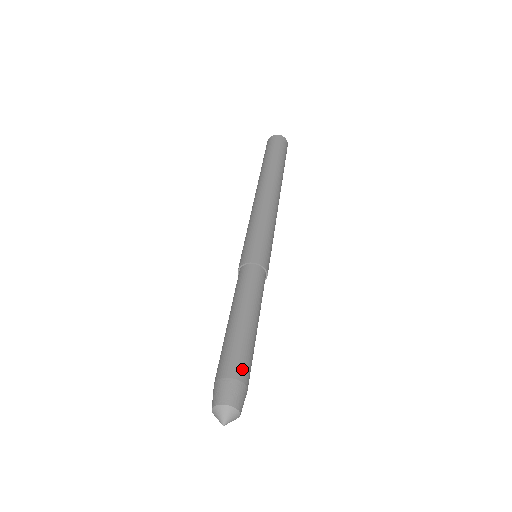
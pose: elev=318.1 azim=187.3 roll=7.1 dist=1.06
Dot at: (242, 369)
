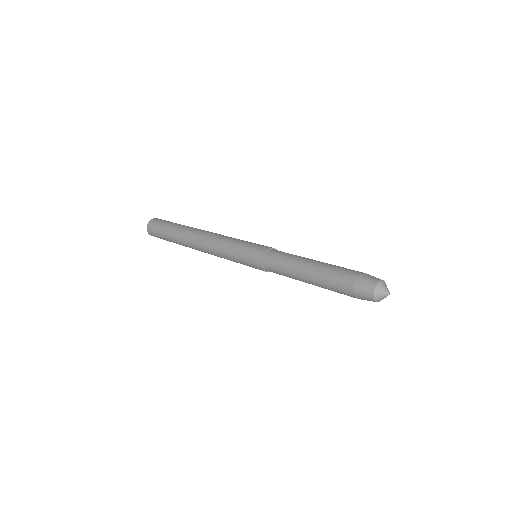
Dot at: occluded
